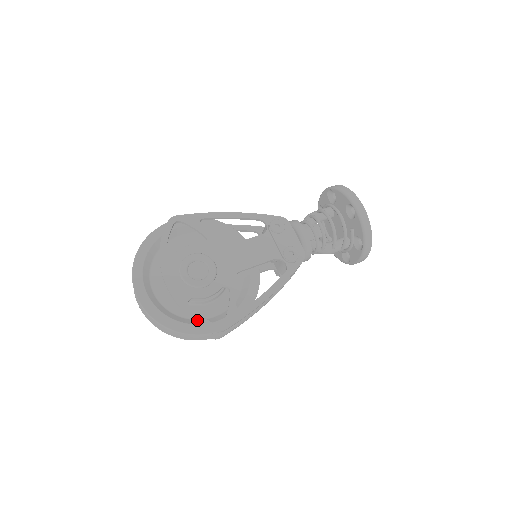
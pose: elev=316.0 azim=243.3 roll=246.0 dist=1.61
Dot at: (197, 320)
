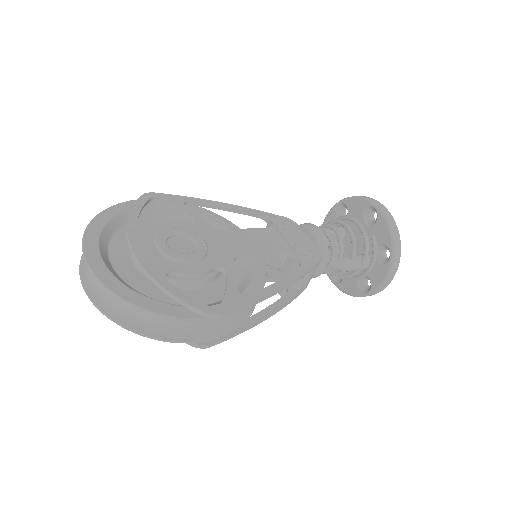
Dot at: (179, 297)
